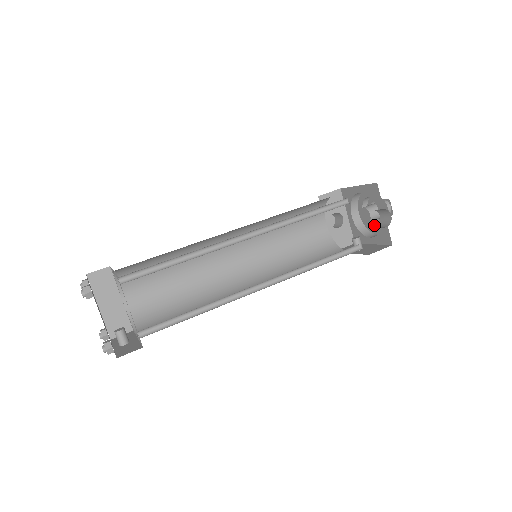
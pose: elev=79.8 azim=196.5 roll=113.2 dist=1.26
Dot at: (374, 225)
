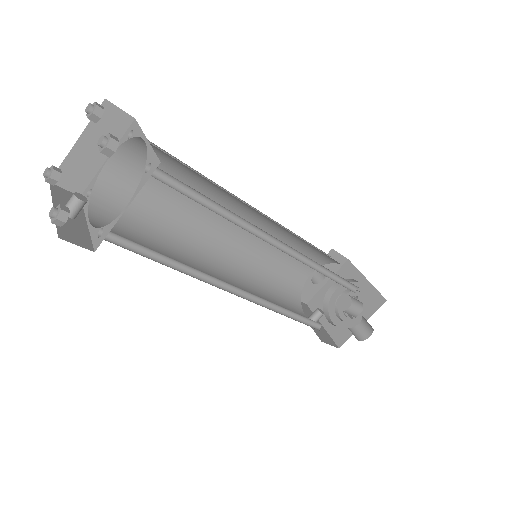
Dot at: (337, 311)
